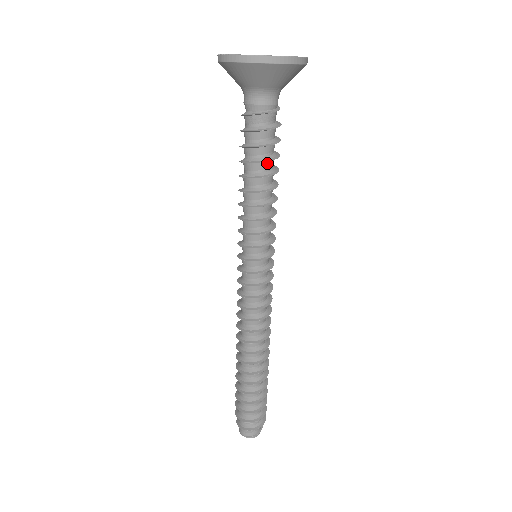
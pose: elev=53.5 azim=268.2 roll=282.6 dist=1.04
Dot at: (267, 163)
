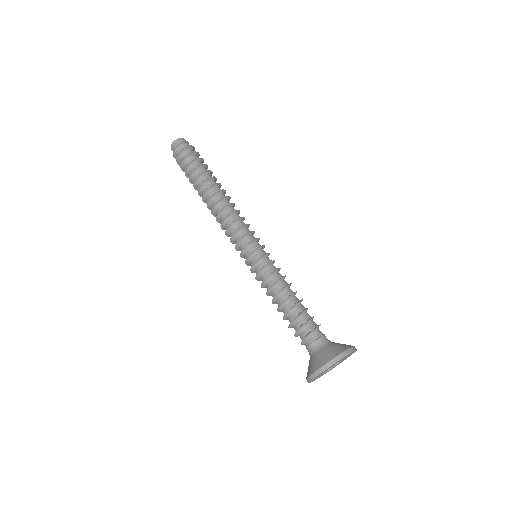
Dot at: occluded
